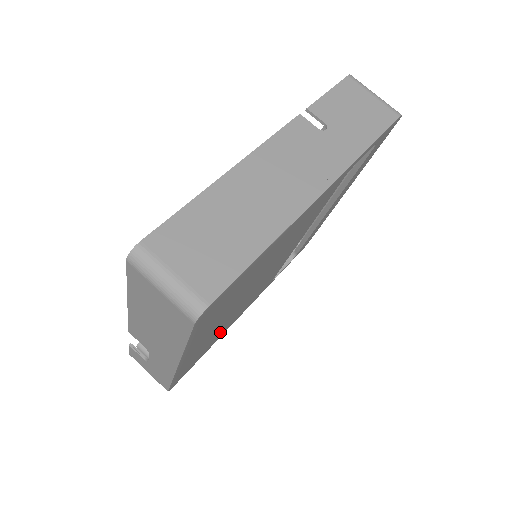
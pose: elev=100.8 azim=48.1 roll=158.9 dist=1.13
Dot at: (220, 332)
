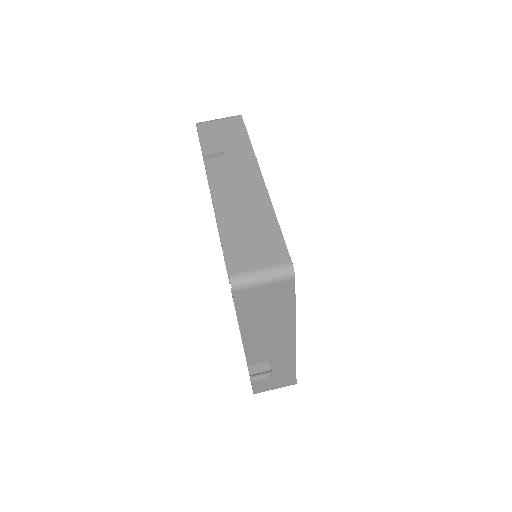
Dot at: occluded
